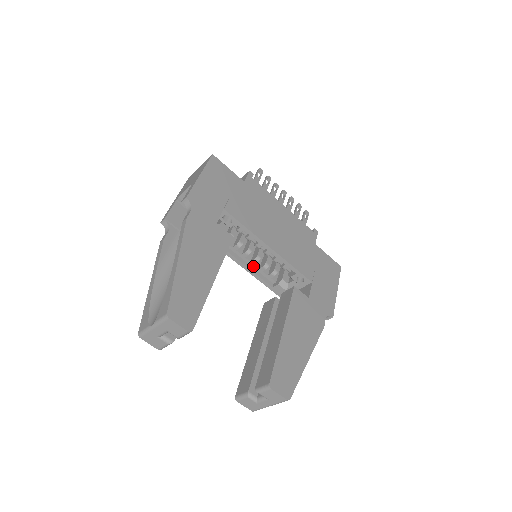
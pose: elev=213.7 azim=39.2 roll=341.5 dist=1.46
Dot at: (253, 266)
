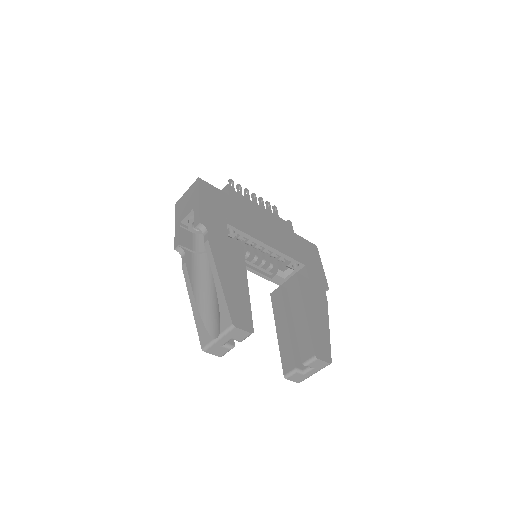
Dot at: (252, 265)
